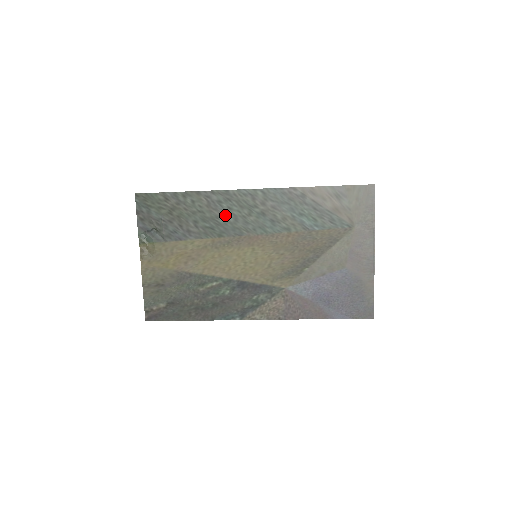
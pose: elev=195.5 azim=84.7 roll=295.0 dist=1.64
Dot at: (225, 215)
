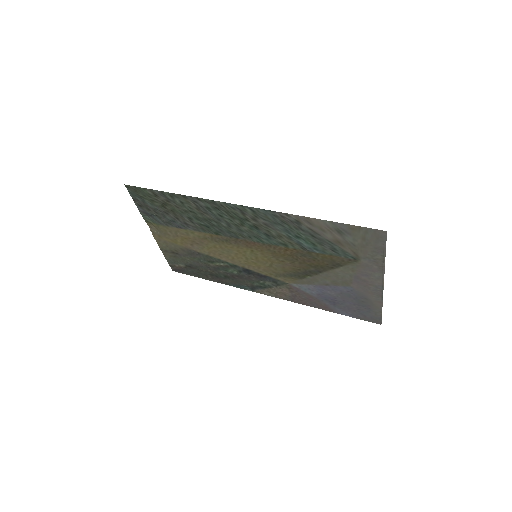
Dot at: (217, 220)
